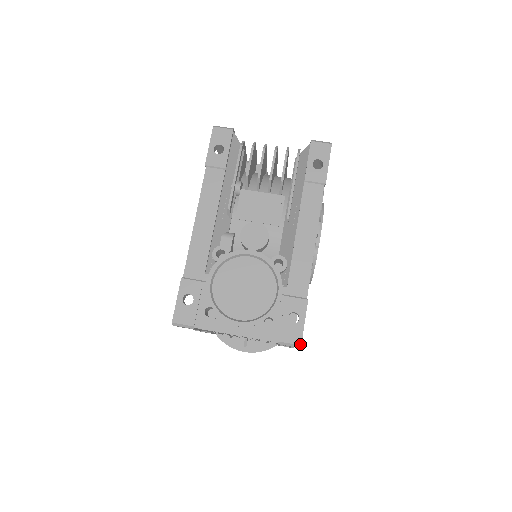
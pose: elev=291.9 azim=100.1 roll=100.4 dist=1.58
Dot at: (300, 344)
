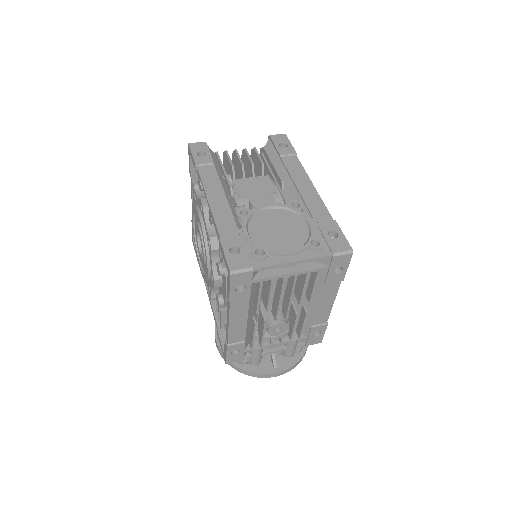
Dot at: (351, 249)
